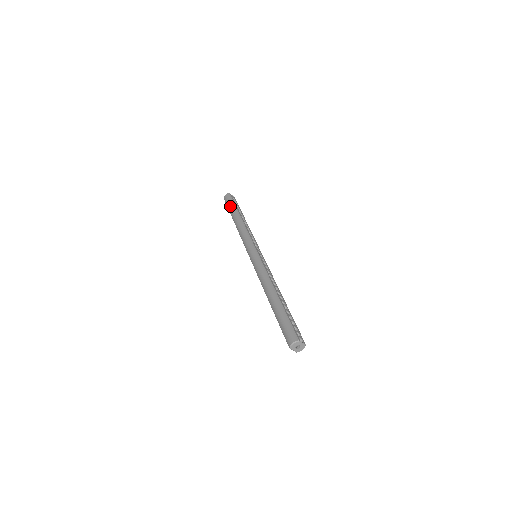
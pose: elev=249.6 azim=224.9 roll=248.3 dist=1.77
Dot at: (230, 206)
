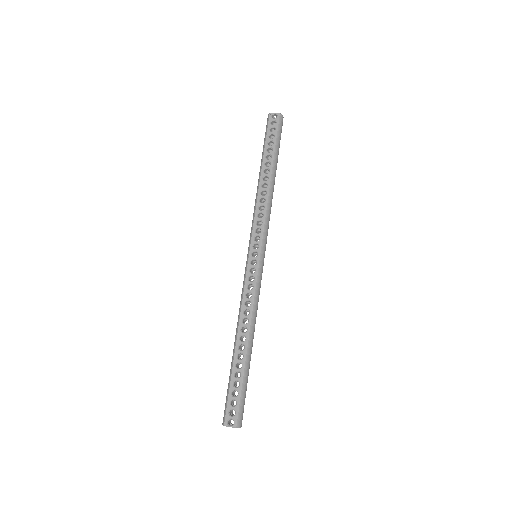
Dot at: (263, 146)
